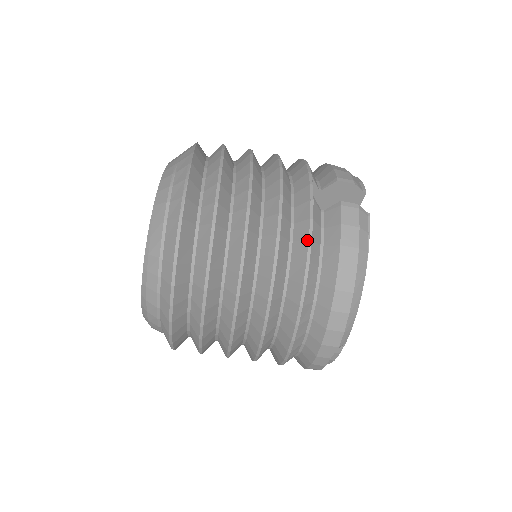
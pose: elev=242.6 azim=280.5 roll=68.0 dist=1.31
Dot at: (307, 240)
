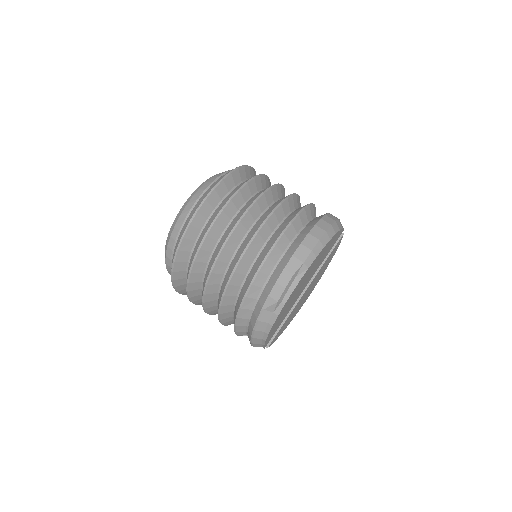
Dot at: (307, 204)
